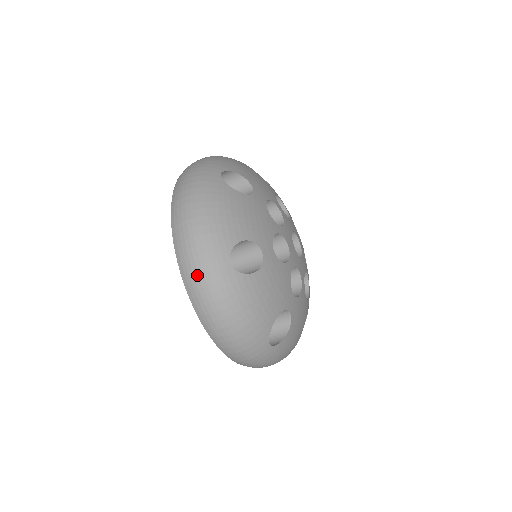
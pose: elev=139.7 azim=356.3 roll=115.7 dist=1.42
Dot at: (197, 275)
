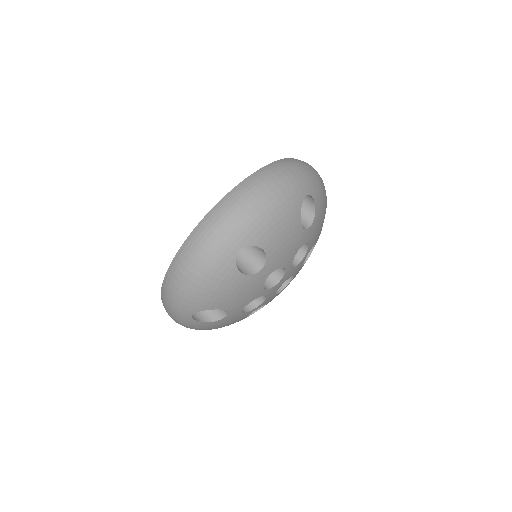
Dot at: (213, 230)
